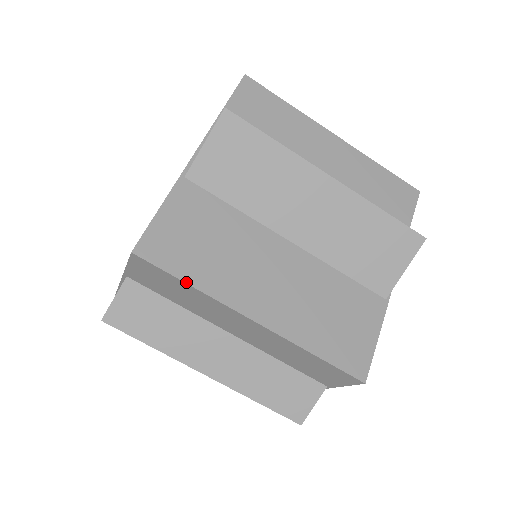
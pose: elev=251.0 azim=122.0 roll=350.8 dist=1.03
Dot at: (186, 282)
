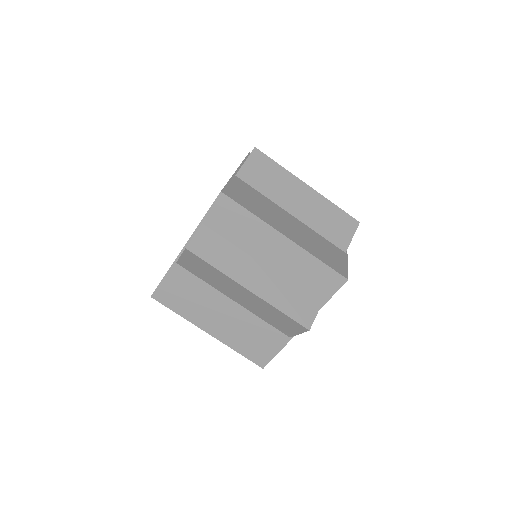
Dot at: (249, 211)
